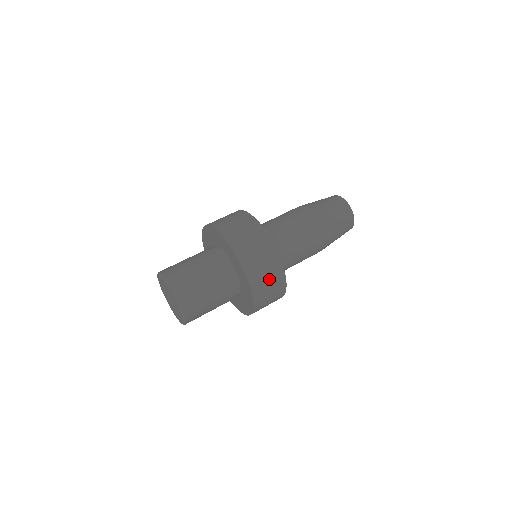
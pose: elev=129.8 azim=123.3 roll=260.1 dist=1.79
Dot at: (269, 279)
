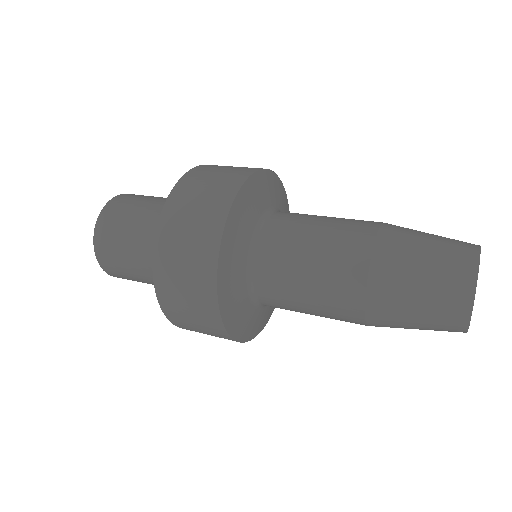
Dot at: (225, 171)
